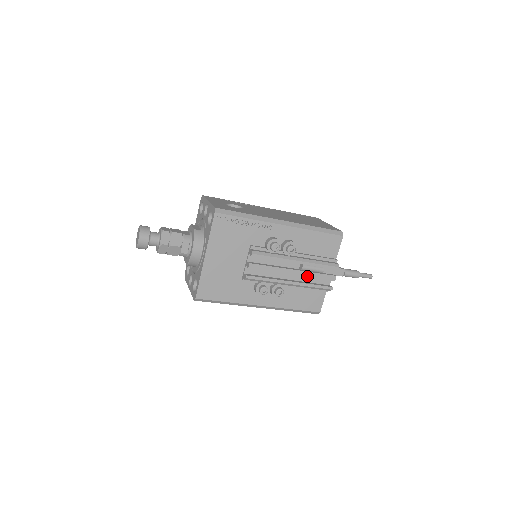
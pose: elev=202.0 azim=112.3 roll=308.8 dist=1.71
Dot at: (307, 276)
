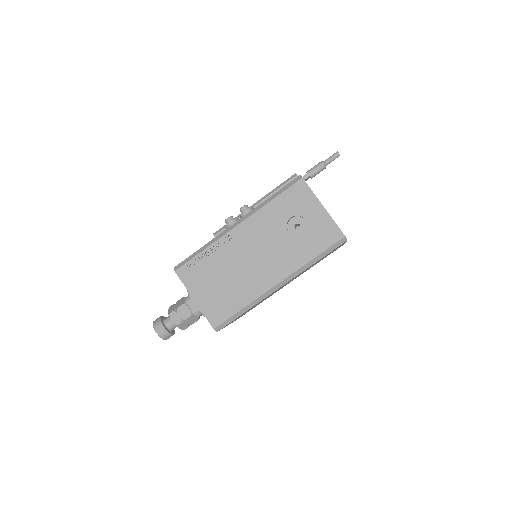
Dot at: occluded
